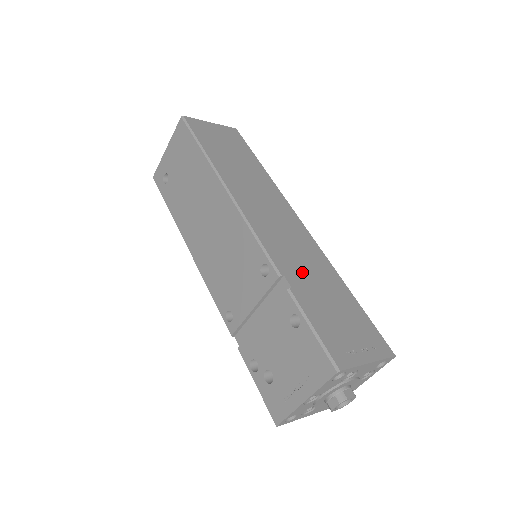
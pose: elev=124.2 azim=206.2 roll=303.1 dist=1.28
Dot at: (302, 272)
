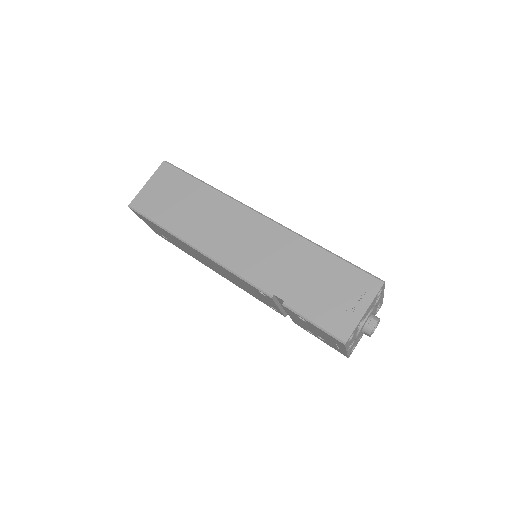
Dot at: (284, 275)
